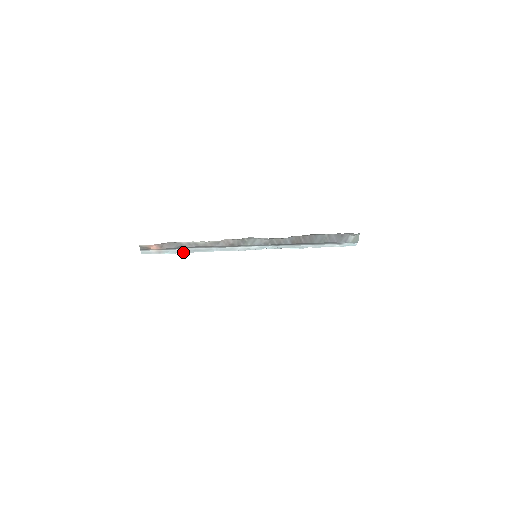
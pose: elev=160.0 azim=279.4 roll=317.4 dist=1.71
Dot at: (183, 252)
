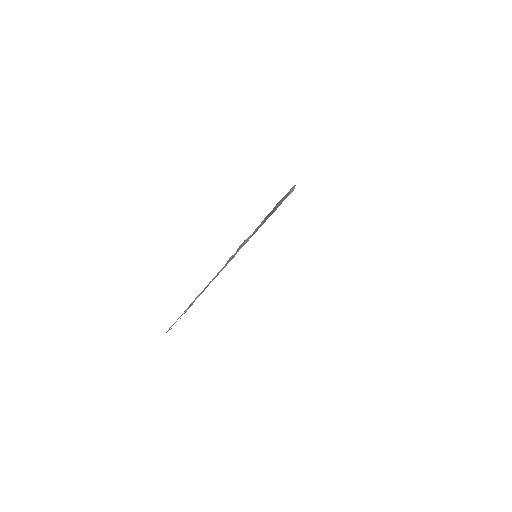
Dot at: occluded
